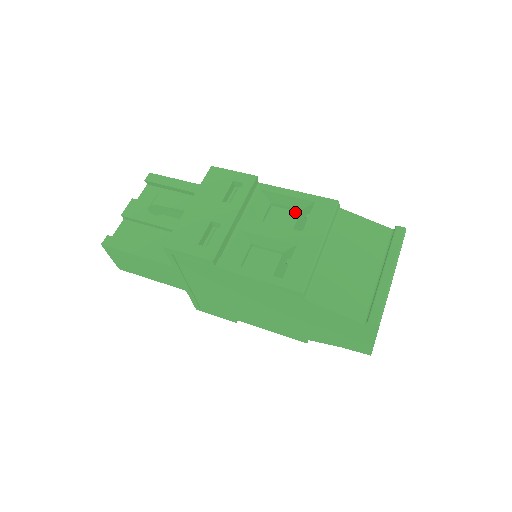
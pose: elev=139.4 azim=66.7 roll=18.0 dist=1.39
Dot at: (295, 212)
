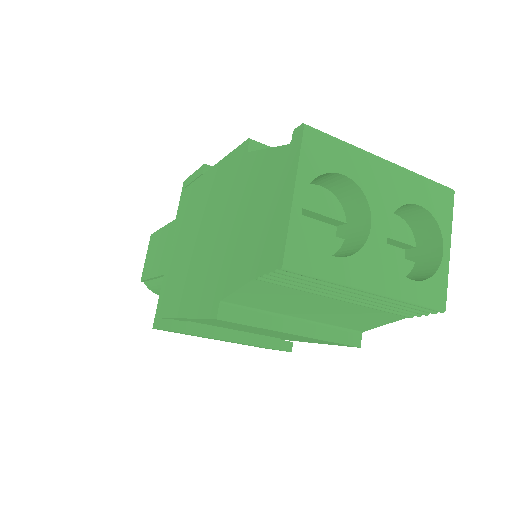
Dot at: occluded
